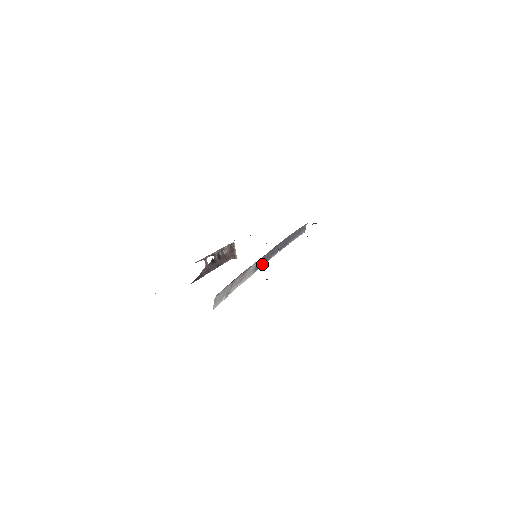
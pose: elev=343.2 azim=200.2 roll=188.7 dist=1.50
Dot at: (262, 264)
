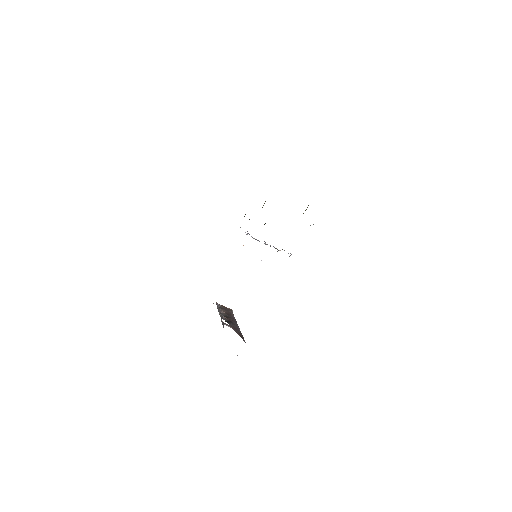
Dot at: occluded
